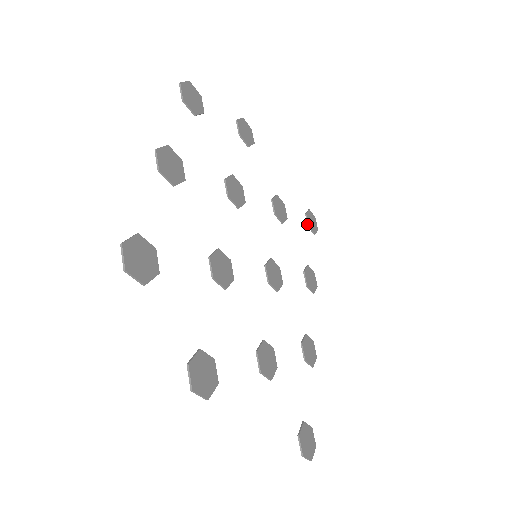
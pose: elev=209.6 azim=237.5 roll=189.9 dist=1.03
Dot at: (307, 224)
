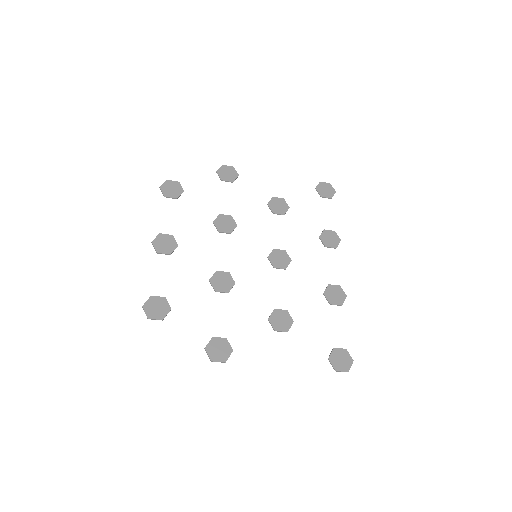
Dot at: occluded
